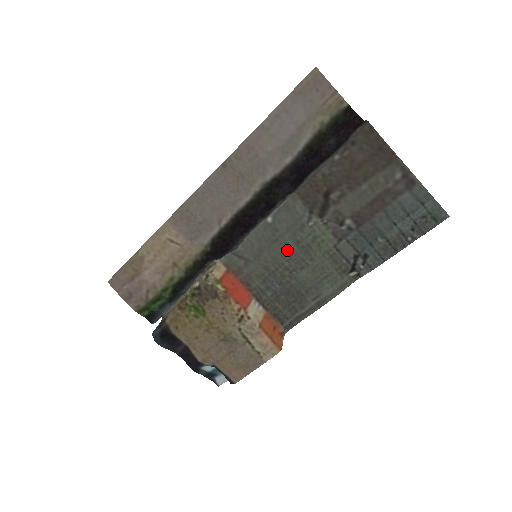
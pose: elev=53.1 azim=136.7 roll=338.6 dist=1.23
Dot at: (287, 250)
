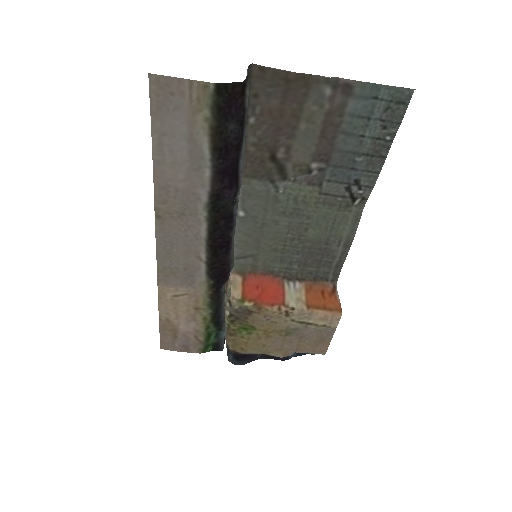
Dot at: (279, 226)
